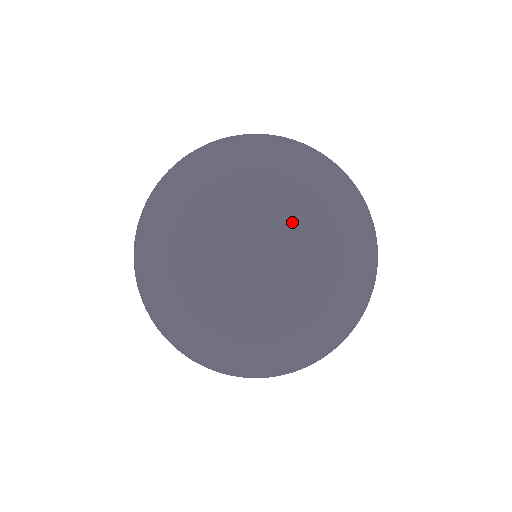
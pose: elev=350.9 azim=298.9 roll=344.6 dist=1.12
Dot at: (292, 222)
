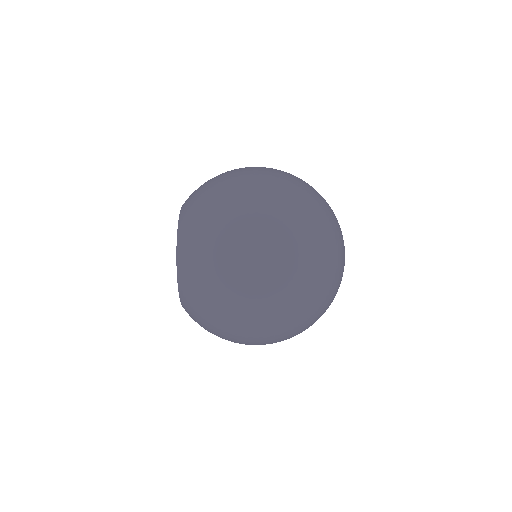
Dot at: (322, 233)
